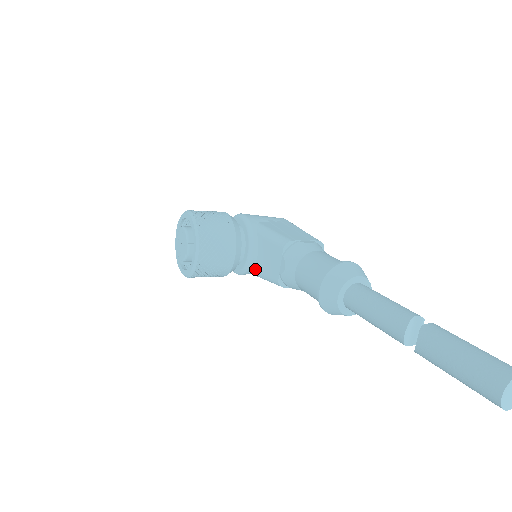
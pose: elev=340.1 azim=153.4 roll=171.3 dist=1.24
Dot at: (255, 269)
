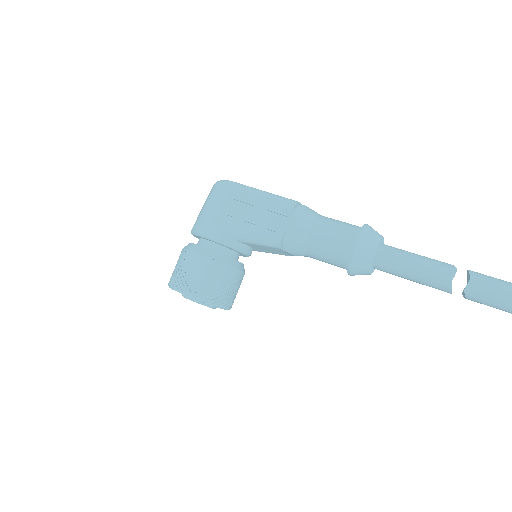
Dot at: occluded
